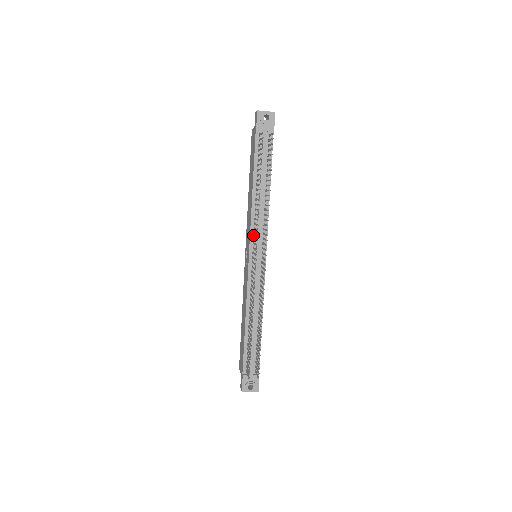
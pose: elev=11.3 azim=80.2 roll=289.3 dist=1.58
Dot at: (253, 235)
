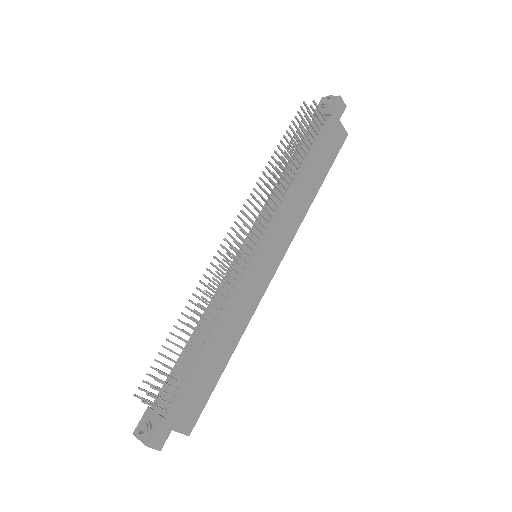
Dot at: (258, 223)
